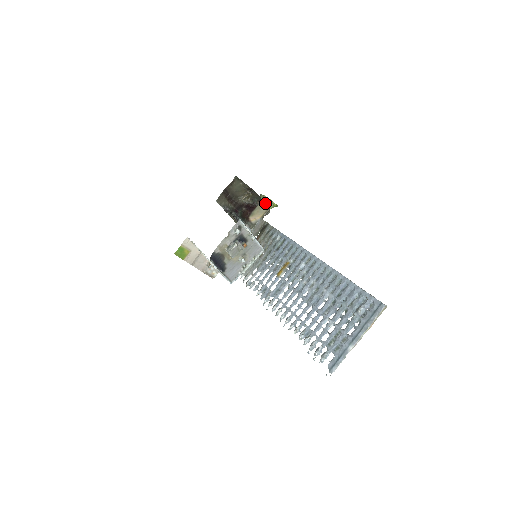
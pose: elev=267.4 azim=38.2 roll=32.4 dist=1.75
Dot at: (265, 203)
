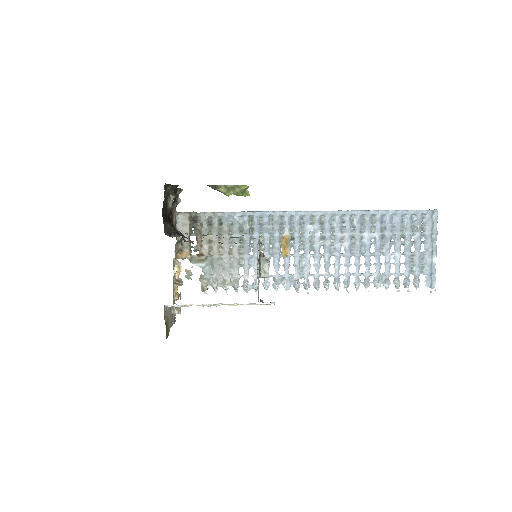
Dot at: (239, 193)
